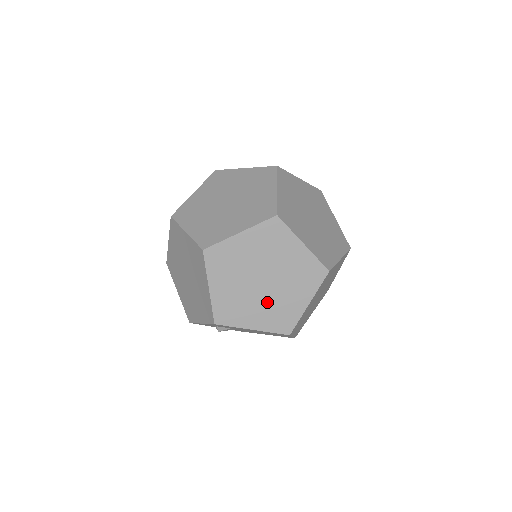
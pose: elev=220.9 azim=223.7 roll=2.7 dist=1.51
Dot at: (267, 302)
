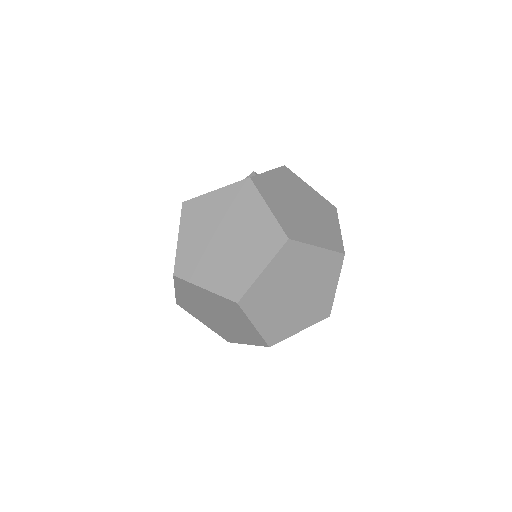
Dot at: (304, 306)
